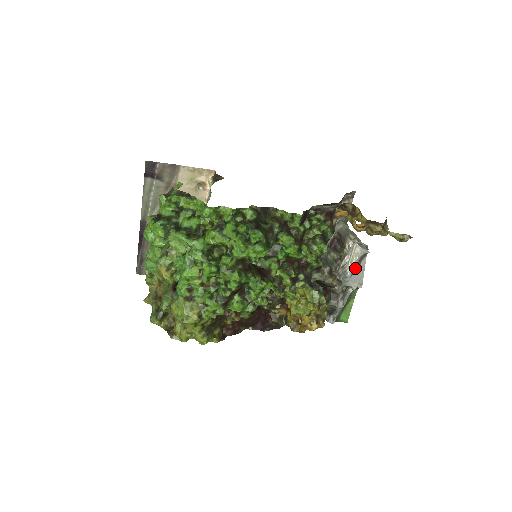
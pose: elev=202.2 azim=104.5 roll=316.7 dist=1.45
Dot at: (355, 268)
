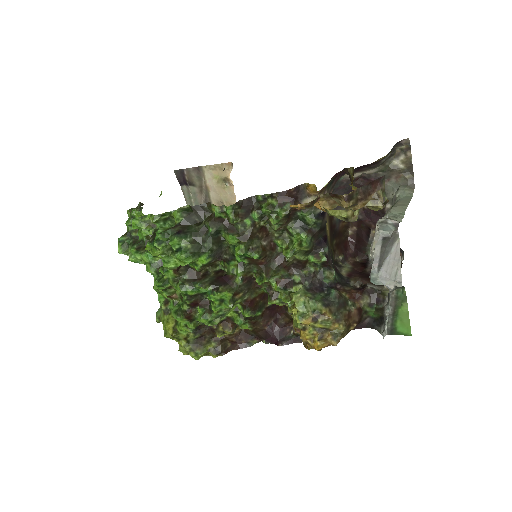
Dot at: (379, 259)
